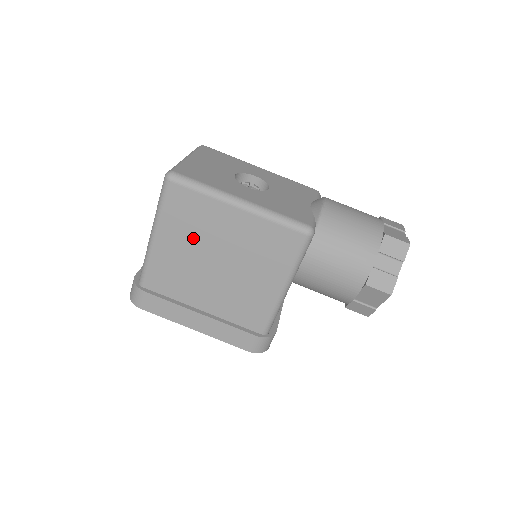
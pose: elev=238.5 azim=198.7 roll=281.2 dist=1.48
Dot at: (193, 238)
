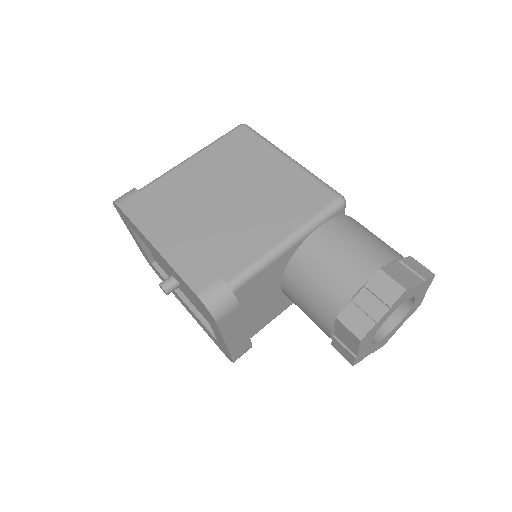
Dot at: (227, 168)
